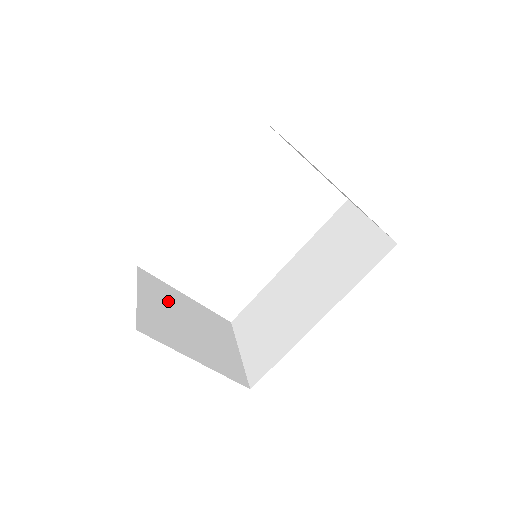
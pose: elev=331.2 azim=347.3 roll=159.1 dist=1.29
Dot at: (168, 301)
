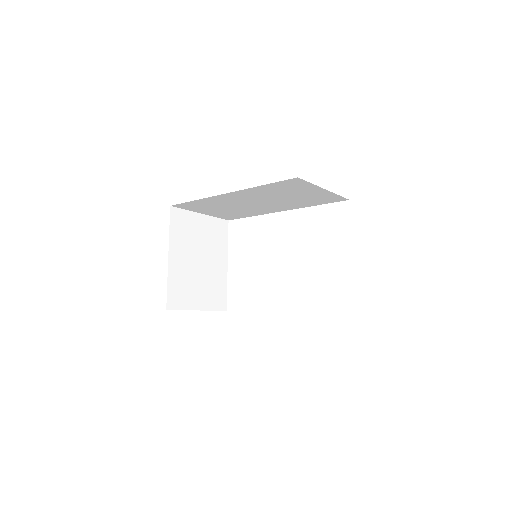
Dot at: (211, 243)
